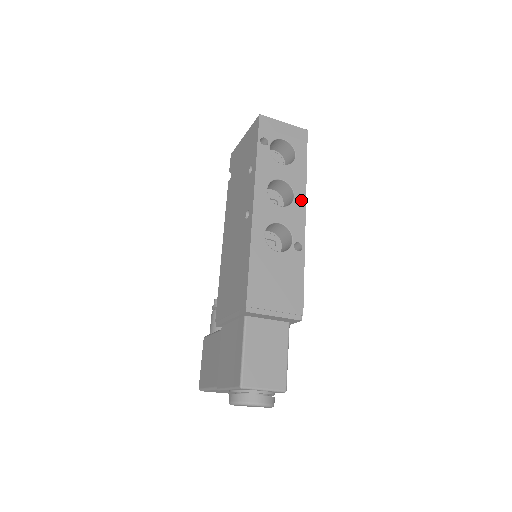
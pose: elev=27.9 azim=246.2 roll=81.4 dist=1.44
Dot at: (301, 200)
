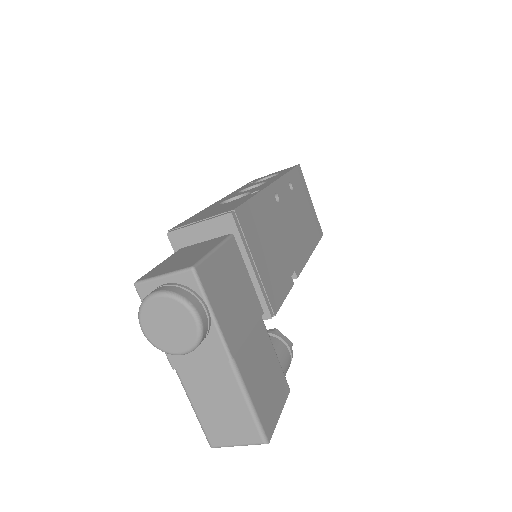
Dot at: (273, 180)
